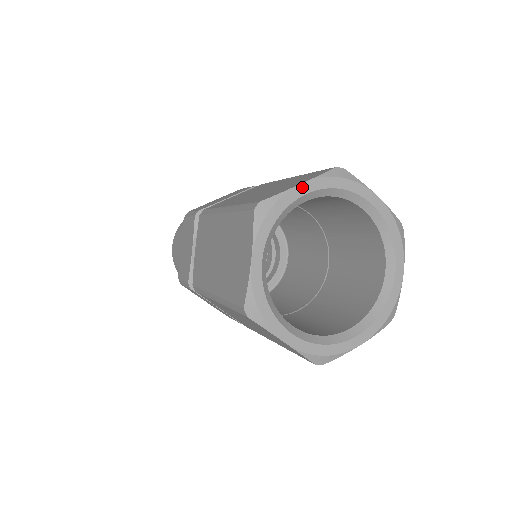
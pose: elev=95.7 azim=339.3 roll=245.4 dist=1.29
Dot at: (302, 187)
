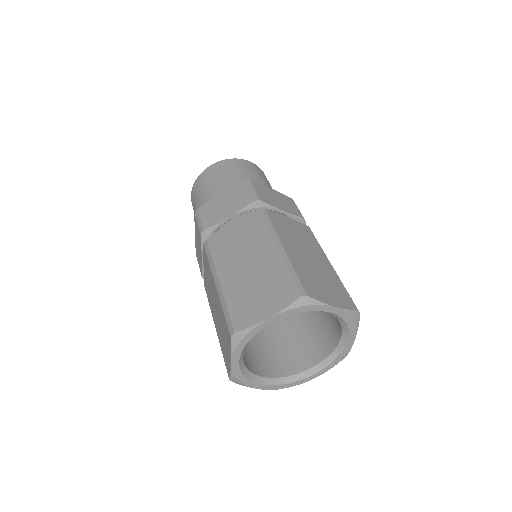
Dot at: (268, 321)
